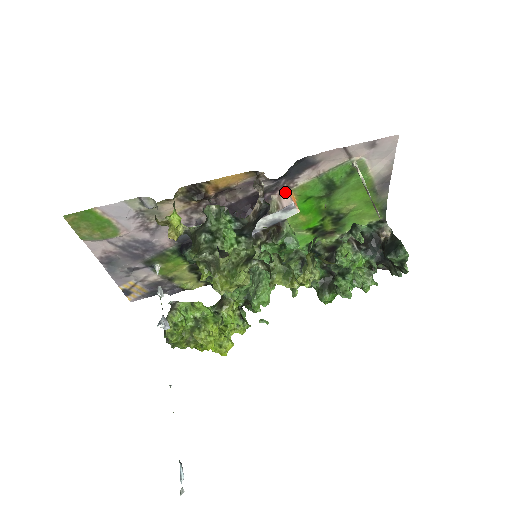
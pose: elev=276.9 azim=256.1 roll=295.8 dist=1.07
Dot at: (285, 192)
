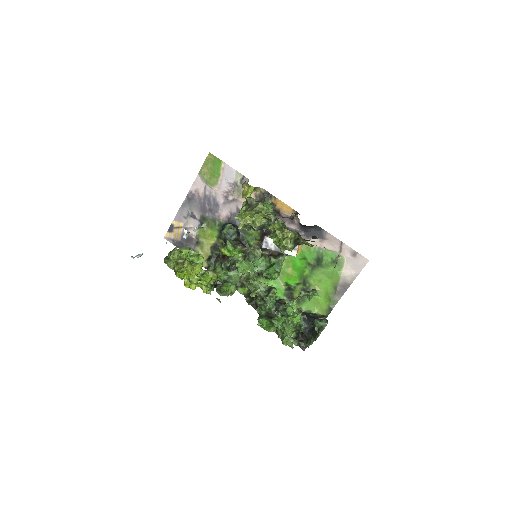
Dot at: occluded
